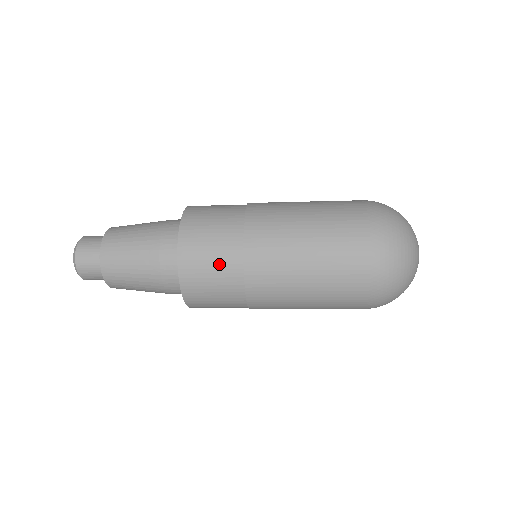
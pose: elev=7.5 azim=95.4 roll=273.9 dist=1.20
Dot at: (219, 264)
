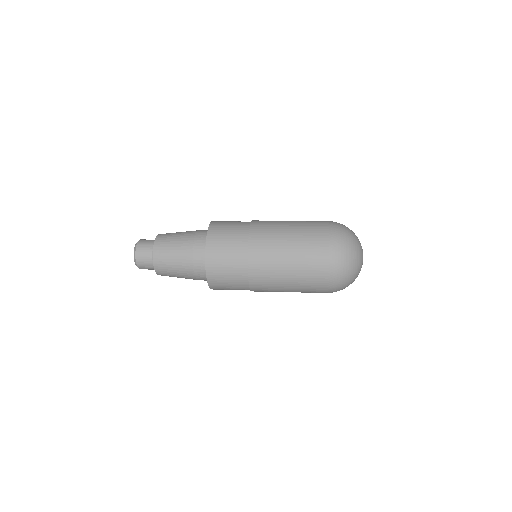
Dot at: (232, 264)
